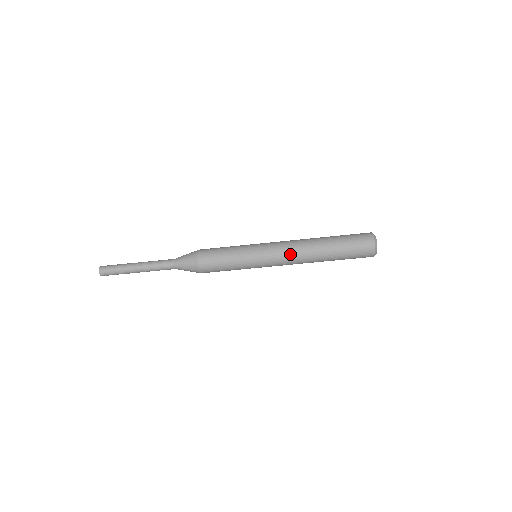
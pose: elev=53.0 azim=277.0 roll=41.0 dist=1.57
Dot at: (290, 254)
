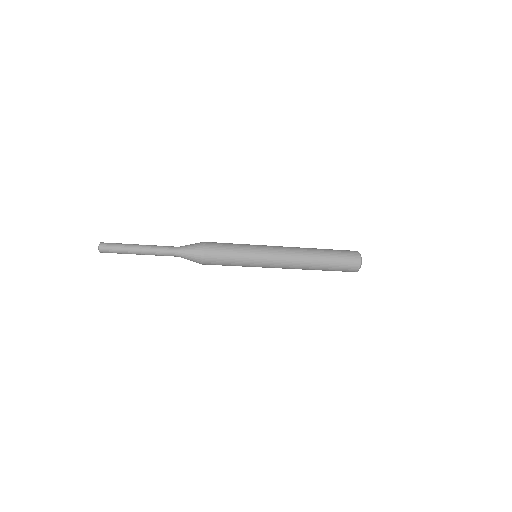
Dot at: (287, 267)
